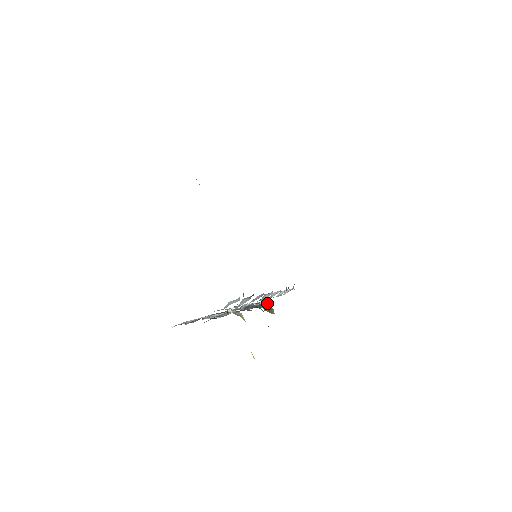
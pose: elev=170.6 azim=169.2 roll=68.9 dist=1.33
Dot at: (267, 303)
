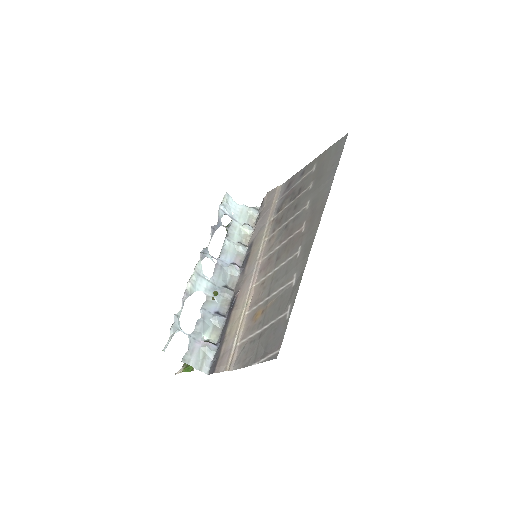
Dot at: (232, 210)
